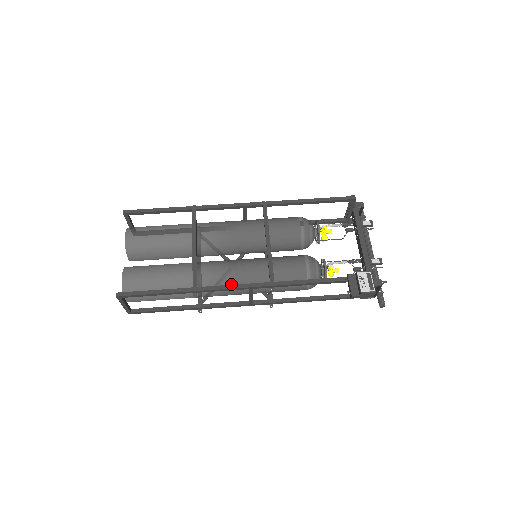
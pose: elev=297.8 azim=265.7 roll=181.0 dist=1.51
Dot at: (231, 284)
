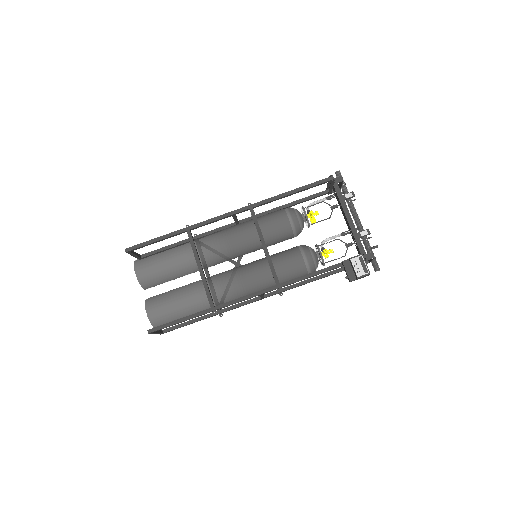
Dot at: (242, 293)
